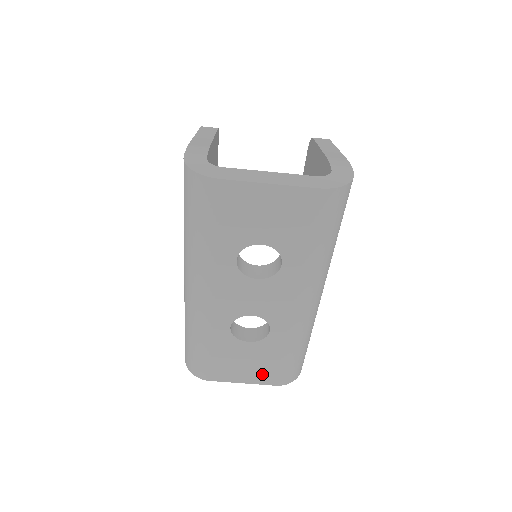
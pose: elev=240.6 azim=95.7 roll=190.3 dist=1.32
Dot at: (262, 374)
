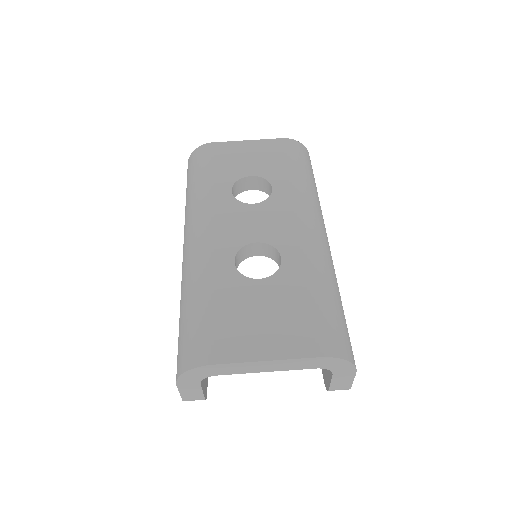
Dot at: (291, 335)
